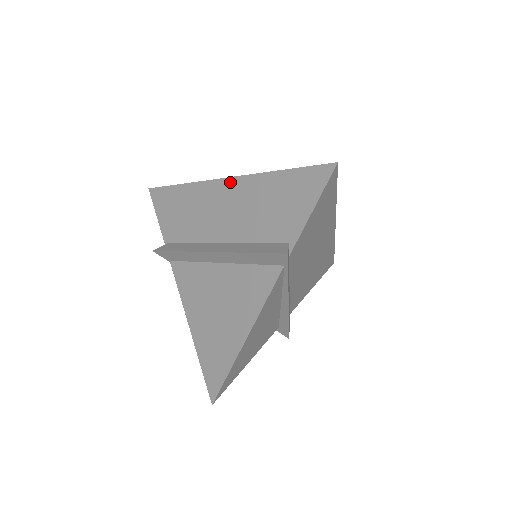
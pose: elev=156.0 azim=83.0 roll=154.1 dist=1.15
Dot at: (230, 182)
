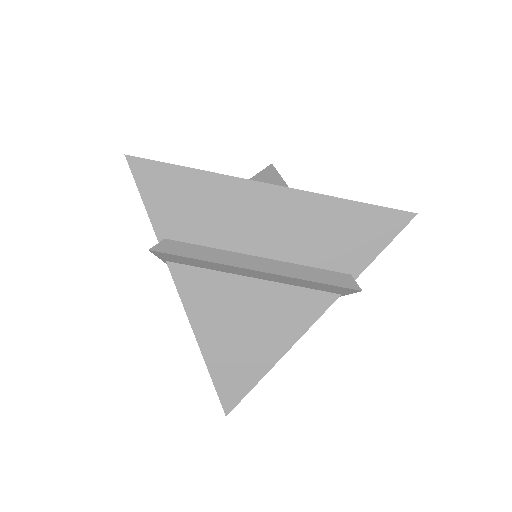
Dot at: (281, 192)
